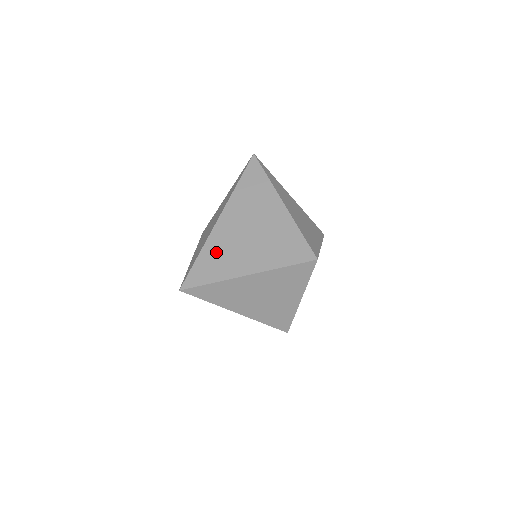
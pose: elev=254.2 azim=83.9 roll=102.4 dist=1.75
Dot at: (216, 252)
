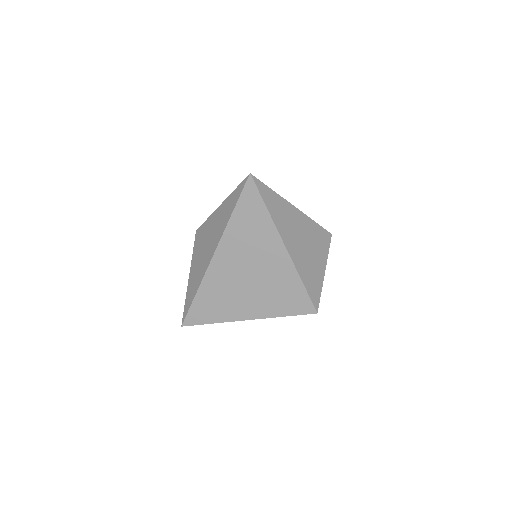
Dot at: (213, 294)
